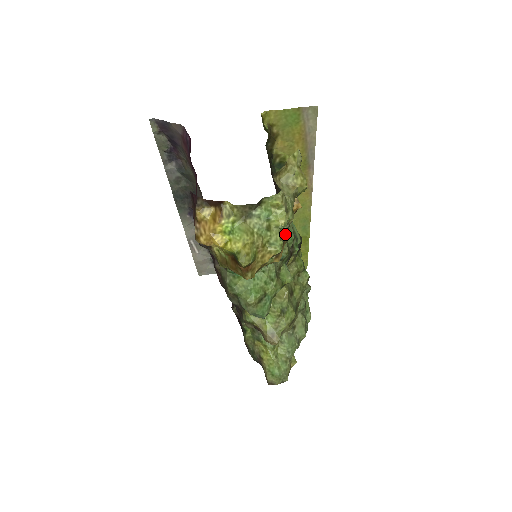
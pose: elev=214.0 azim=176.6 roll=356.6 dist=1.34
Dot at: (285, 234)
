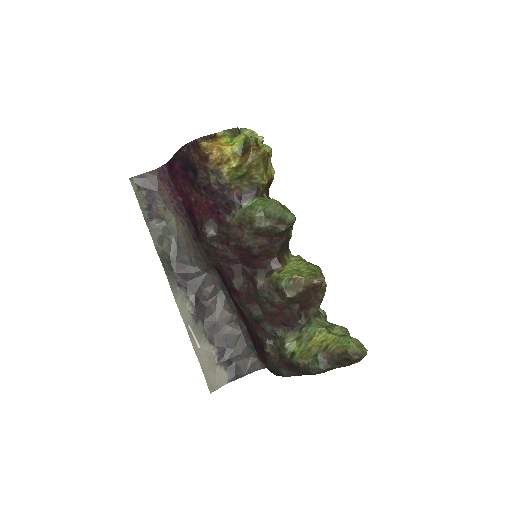
Dot at: occluded
